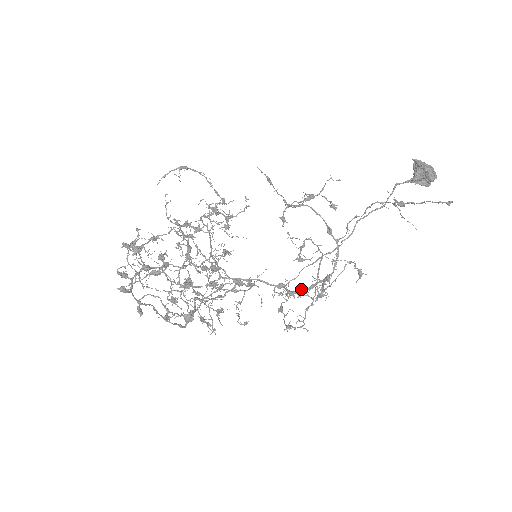
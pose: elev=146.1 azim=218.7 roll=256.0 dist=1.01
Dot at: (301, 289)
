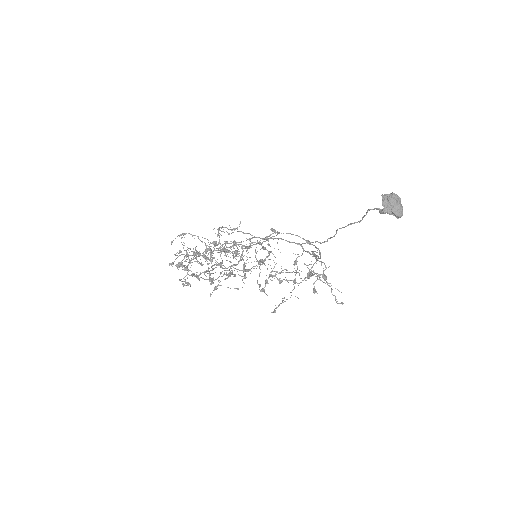
Dot at: (309, 252)
